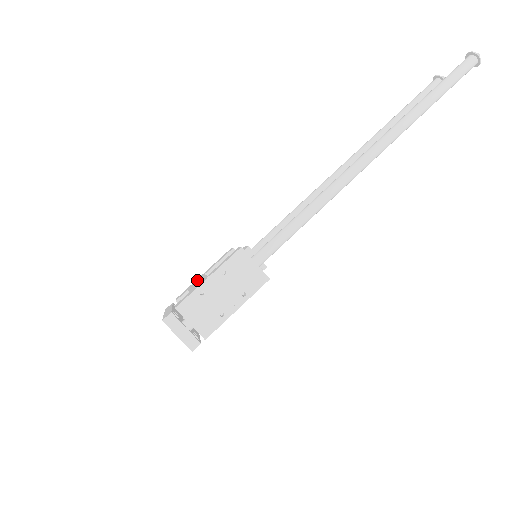
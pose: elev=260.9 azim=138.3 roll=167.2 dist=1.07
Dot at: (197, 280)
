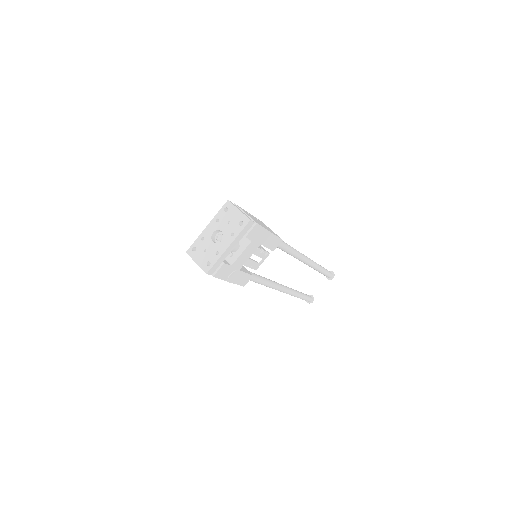
Dot at: occluded
